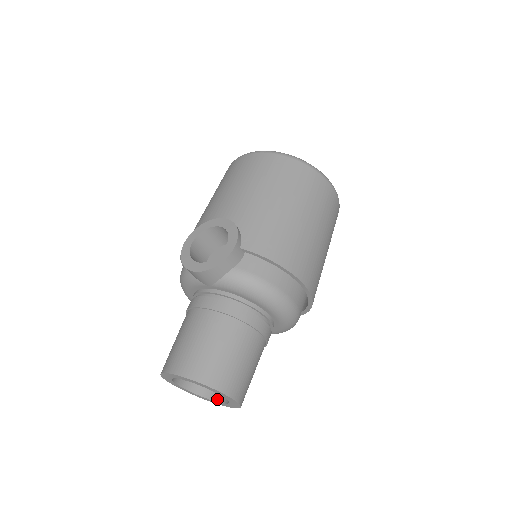
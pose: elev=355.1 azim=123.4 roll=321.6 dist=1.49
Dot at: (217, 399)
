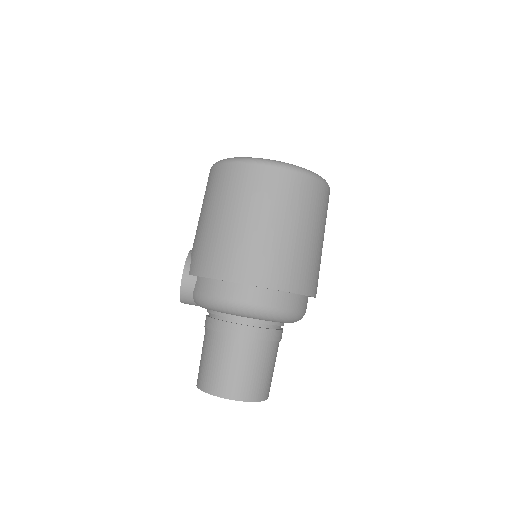
Dot at: occluded
